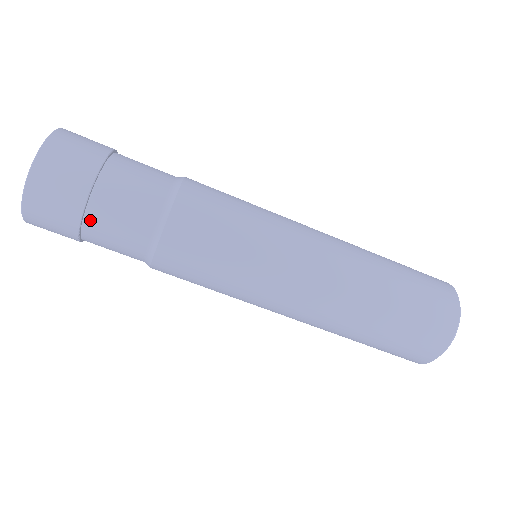
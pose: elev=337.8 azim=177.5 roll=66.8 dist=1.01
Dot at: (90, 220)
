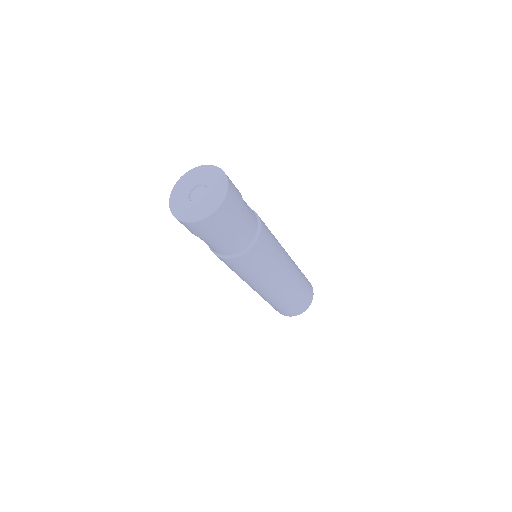
Dot at: (234, 228)
